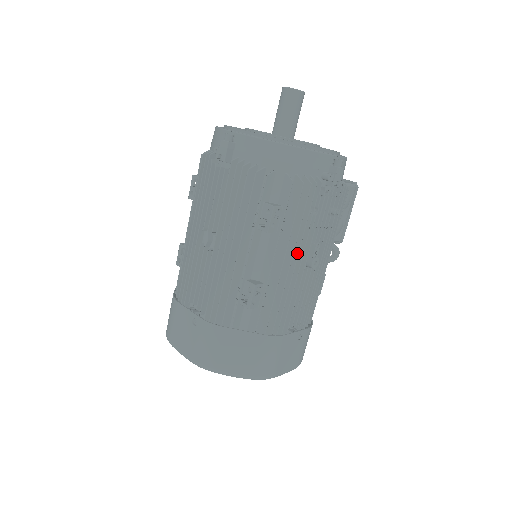
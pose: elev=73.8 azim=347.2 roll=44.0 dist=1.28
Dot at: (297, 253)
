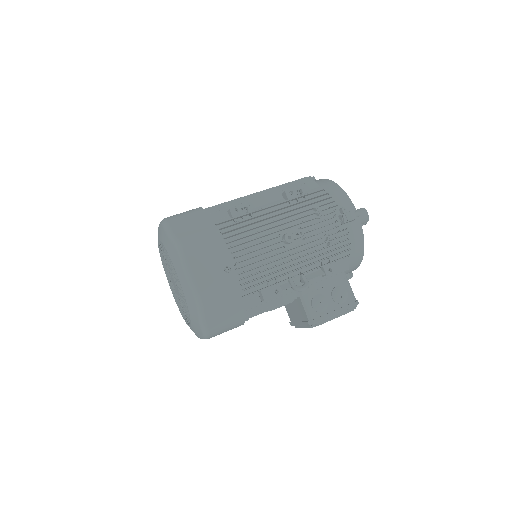
Dot at: (287, 216)
